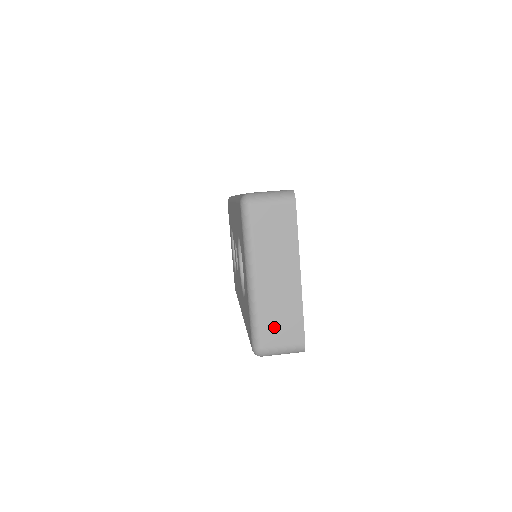
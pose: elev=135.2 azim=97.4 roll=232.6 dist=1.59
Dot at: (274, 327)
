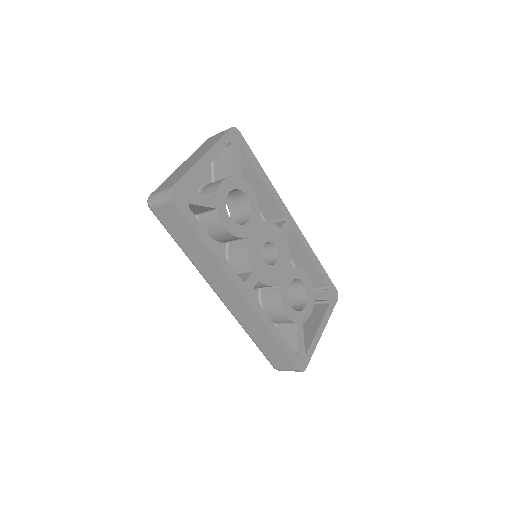
Dot at: (167, 183)
